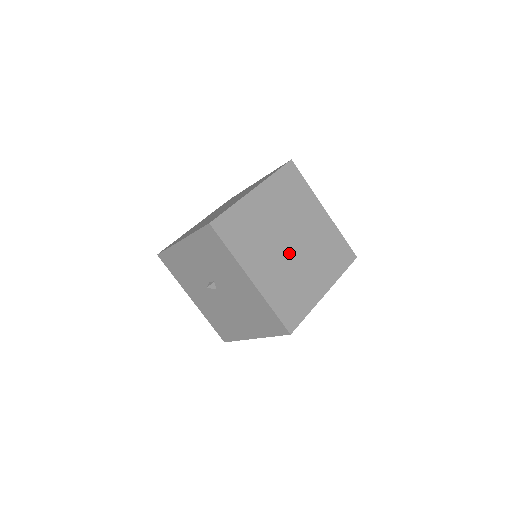
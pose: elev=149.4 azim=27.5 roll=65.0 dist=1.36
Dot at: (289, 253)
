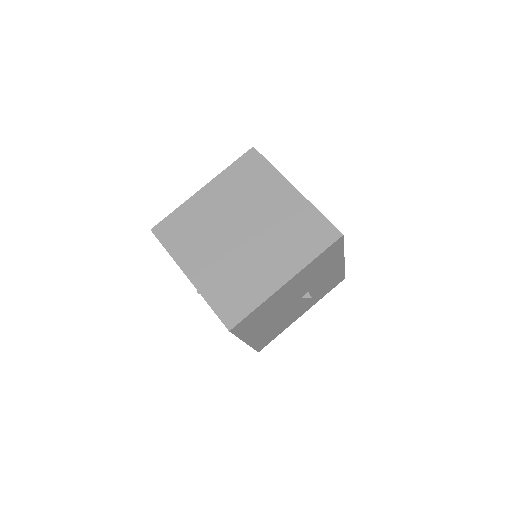
Dot at: (238, 244)
